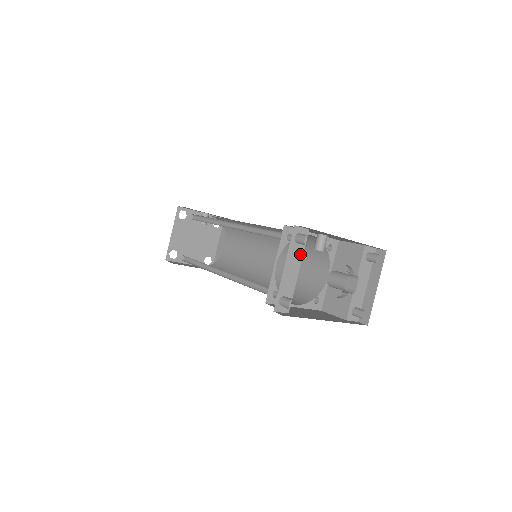
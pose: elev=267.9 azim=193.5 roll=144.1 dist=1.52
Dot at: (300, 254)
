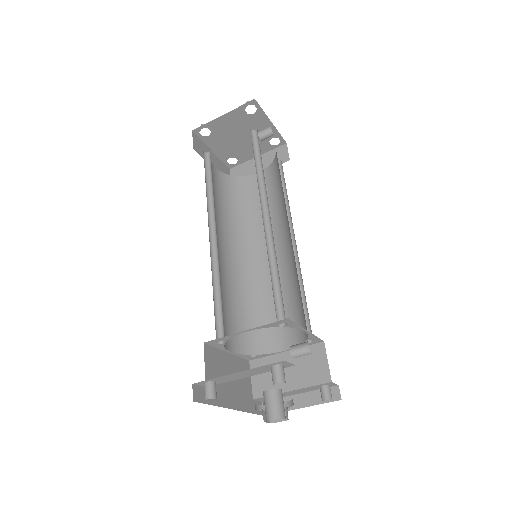
Dot at: (265, 371)
